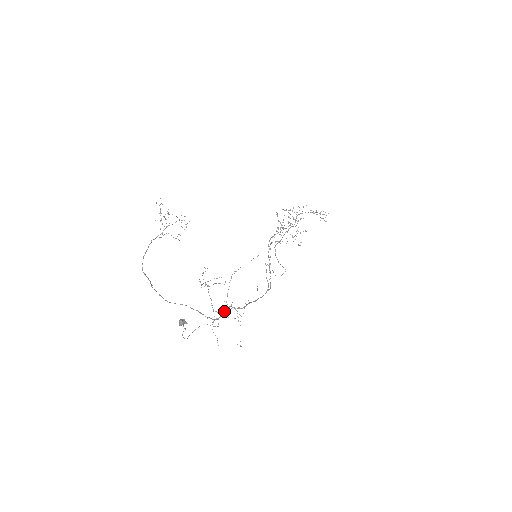
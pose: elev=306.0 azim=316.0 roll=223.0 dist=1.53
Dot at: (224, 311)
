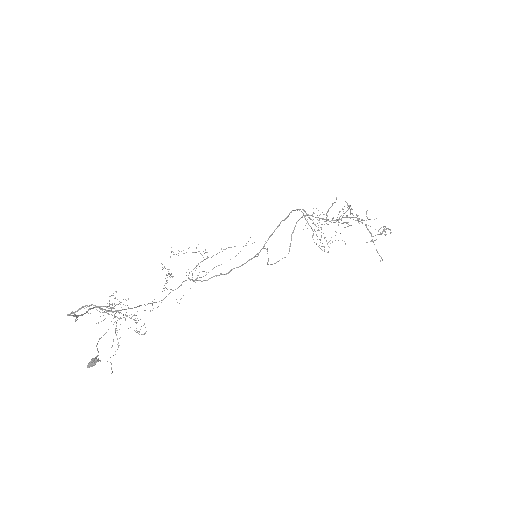
Dot at: (177, 288)
